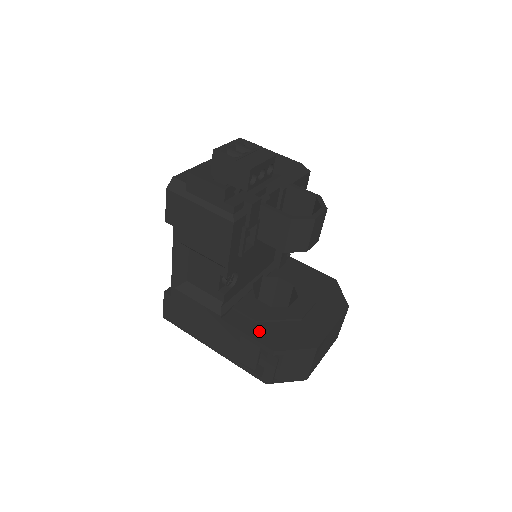
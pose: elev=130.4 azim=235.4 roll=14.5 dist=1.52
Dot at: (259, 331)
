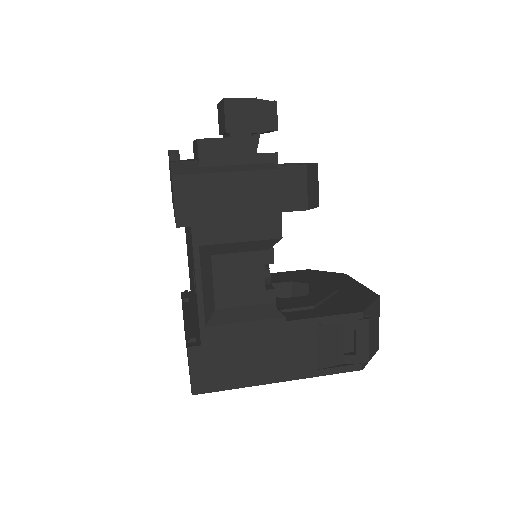
Dot at: (327, 310)
